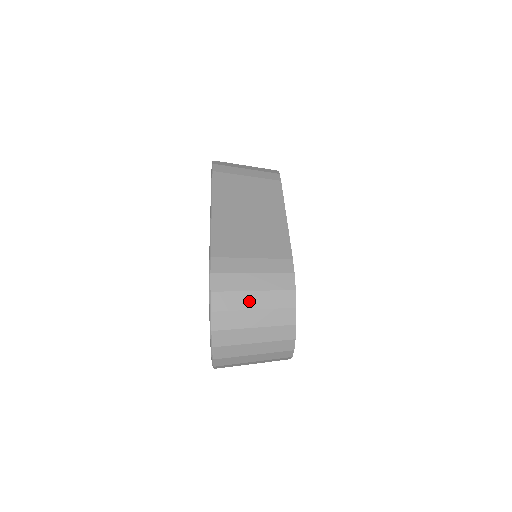
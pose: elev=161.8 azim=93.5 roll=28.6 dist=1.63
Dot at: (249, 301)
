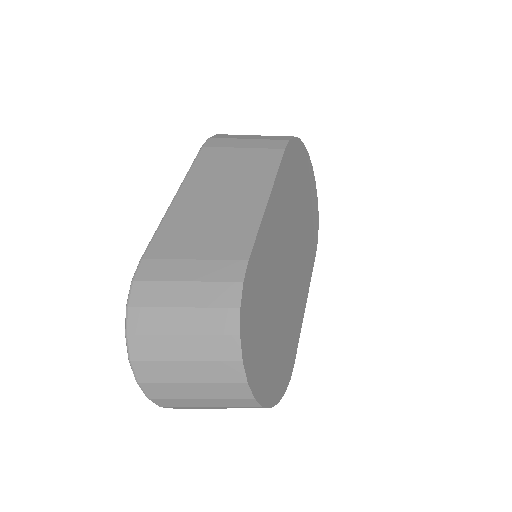
Dot at: (174, 322)
